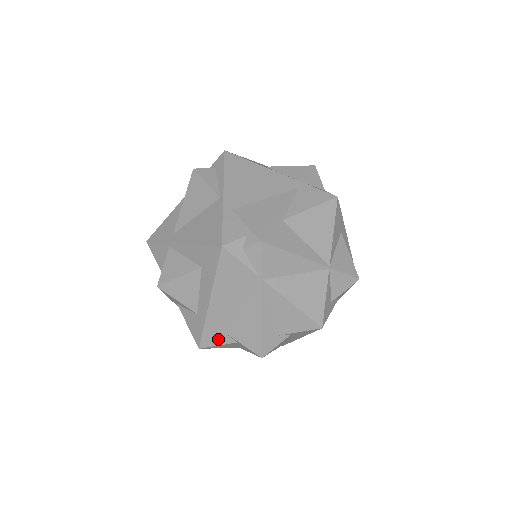
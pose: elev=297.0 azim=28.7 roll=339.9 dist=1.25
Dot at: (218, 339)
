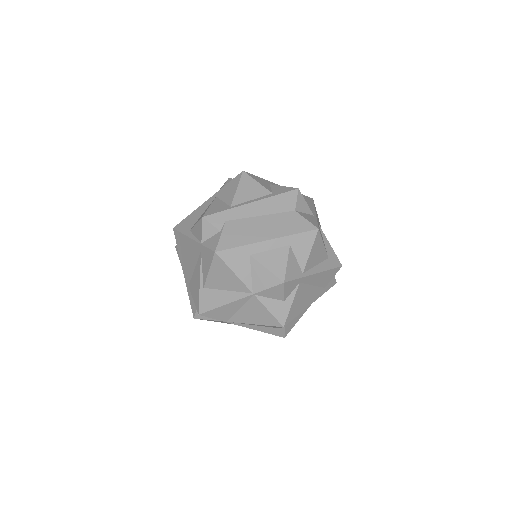
Dot at: occluded
